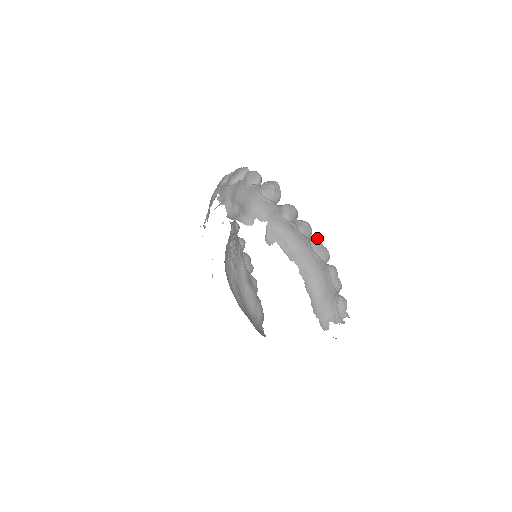
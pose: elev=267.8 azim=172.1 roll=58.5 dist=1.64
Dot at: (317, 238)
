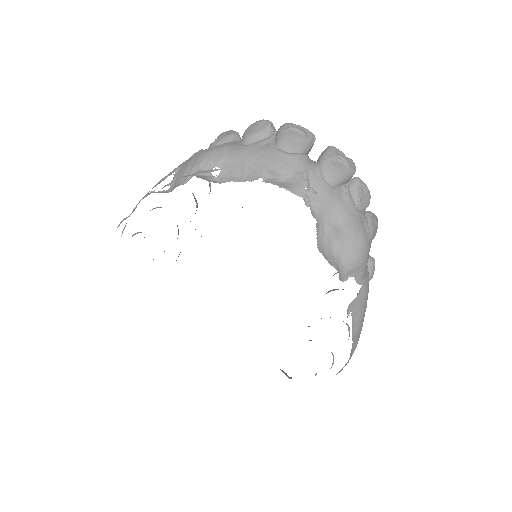
Dot at: occluded
